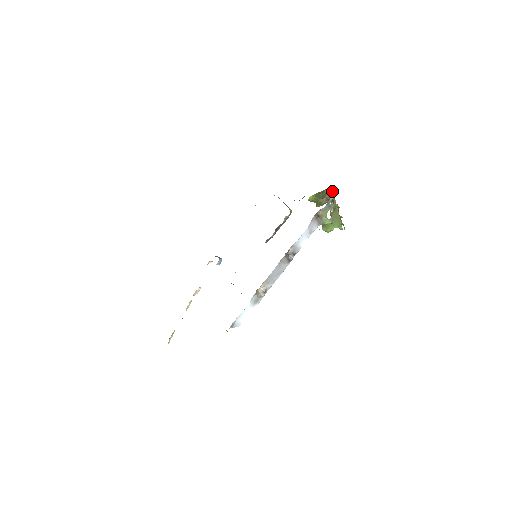
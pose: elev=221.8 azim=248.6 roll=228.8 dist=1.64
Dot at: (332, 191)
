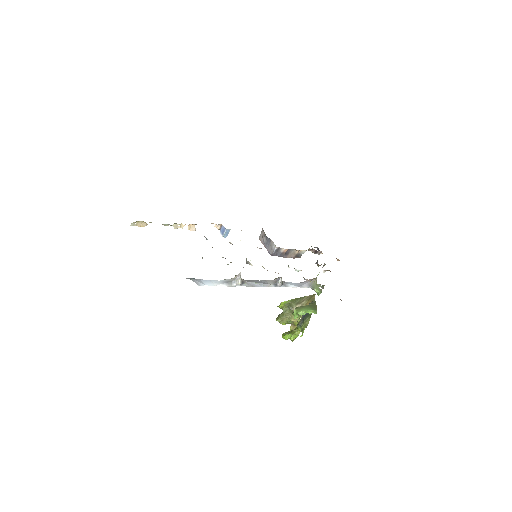
Dot at: (314, 297)
